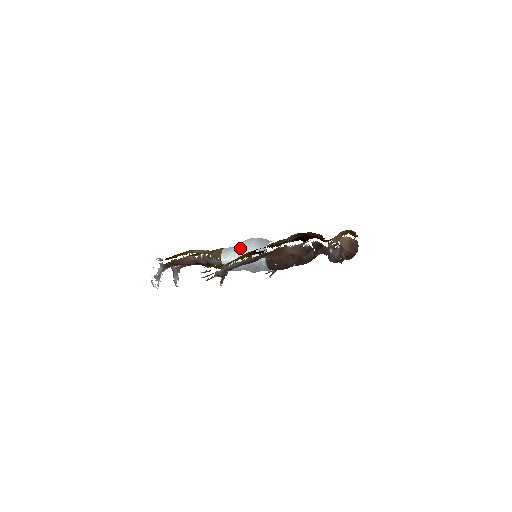
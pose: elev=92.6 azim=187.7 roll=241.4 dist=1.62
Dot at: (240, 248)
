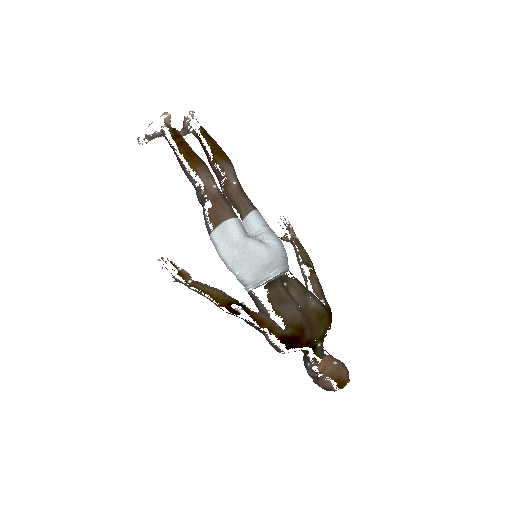
Dot at: (238, 251)
